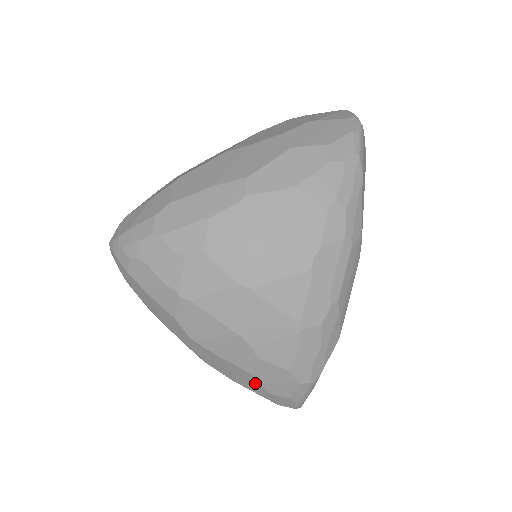
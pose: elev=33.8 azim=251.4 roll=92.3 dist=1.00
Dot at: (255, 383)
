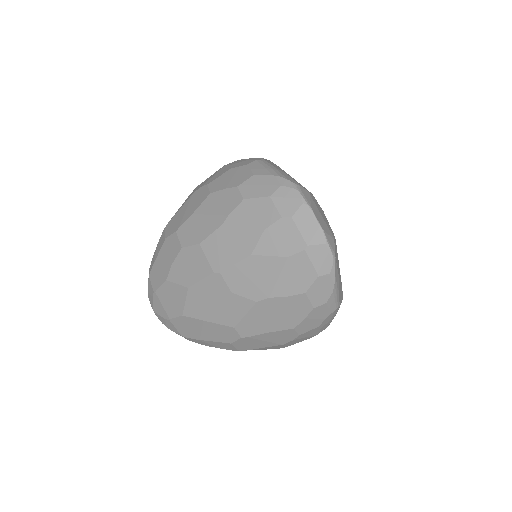
Dot at: (223, 196)
